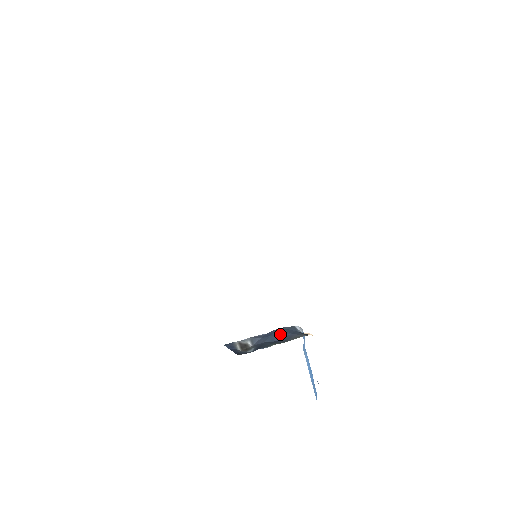
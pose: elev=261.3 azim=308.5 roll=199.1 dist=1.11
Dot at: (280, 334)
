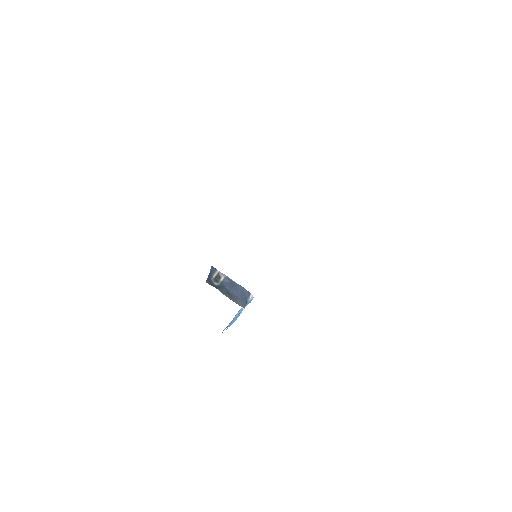
Dot at: (237, 291)
